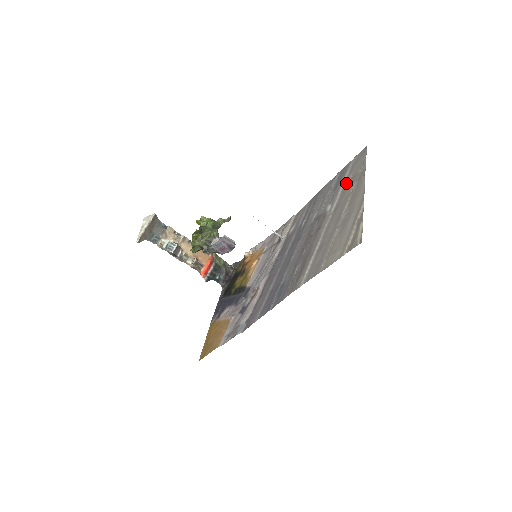
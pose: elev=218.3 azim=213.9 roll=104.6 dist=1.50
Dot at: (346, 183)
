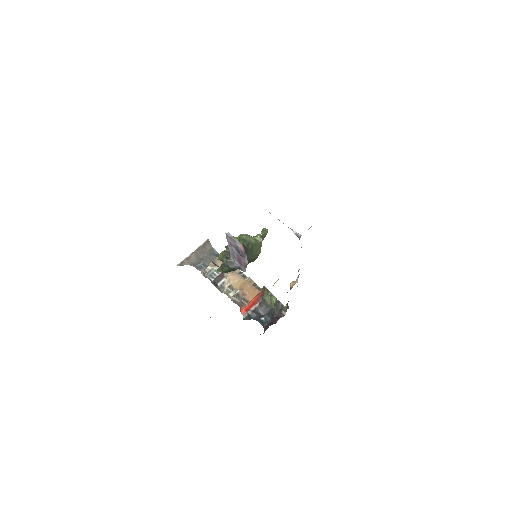
Dot at: occluded
